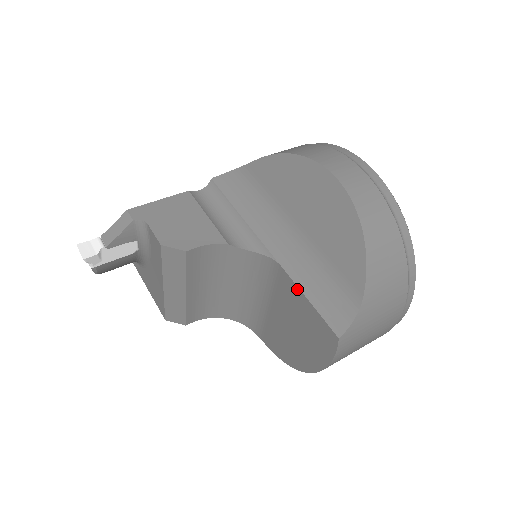
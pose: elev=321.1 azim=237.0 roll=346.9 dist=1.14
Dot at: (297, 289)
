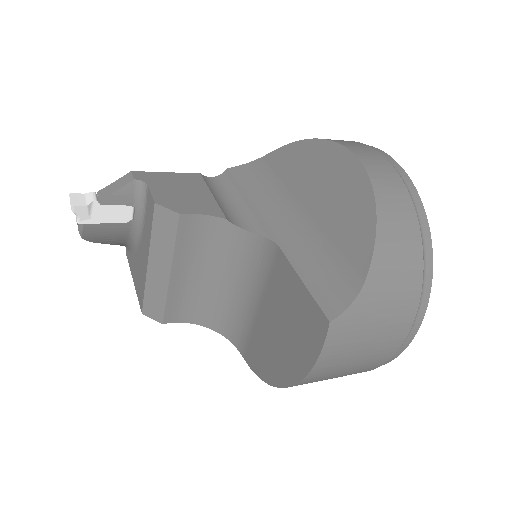
Dot at: (292, 270)
